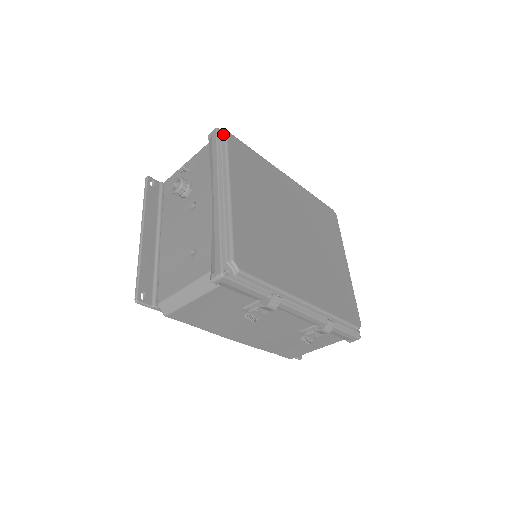
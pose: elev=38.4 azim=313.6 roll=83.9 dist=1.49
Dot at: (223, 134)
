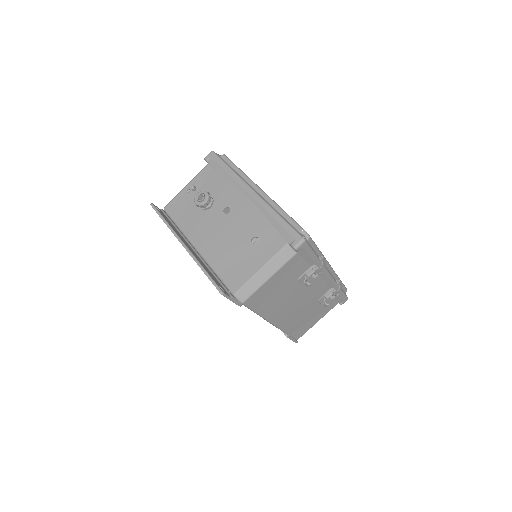
Dot at: (219, 155)
